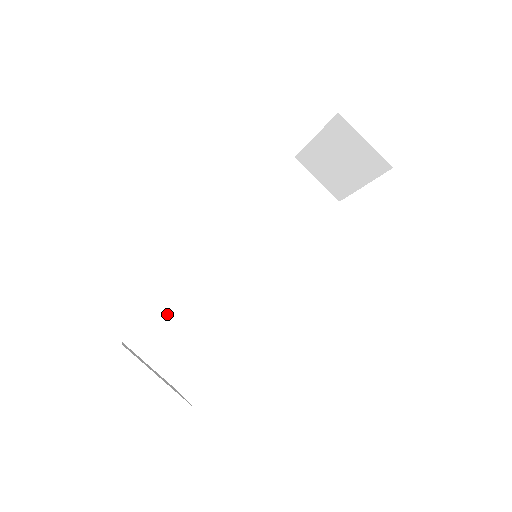
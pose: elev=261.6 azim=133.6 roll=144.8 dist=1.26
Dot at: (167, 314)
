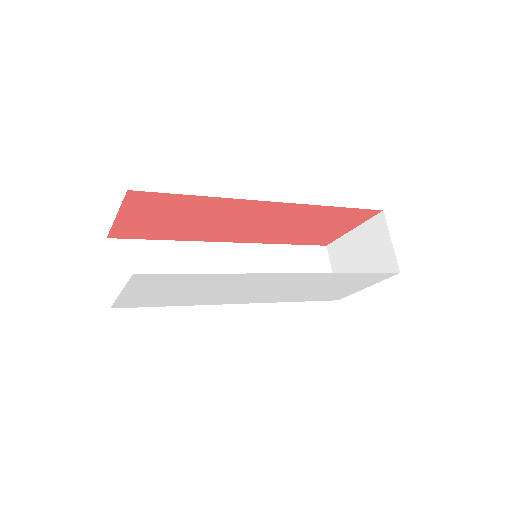
Dot at: (154, 252)
